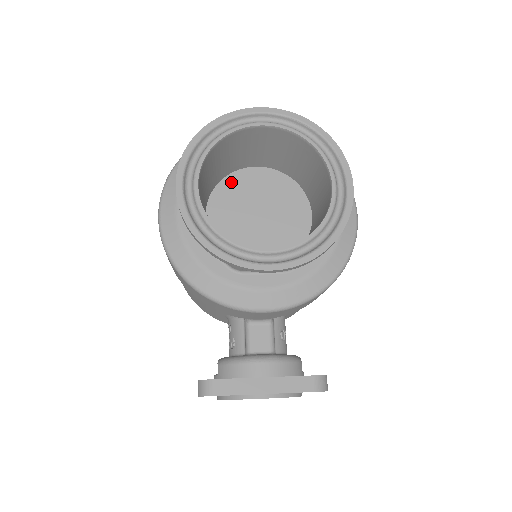
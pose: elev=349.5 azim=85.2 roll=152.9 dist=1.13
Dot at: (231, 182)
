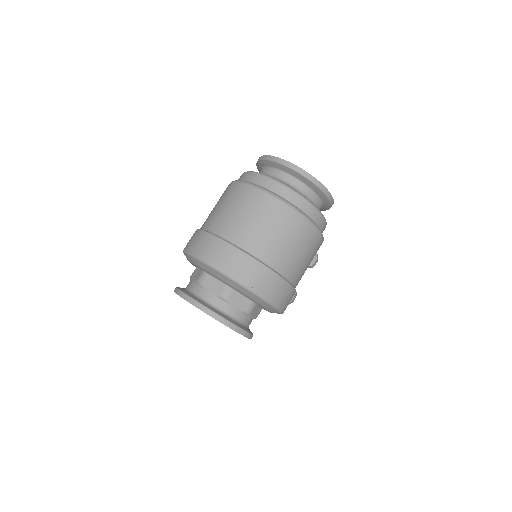
Dot at: occluded
